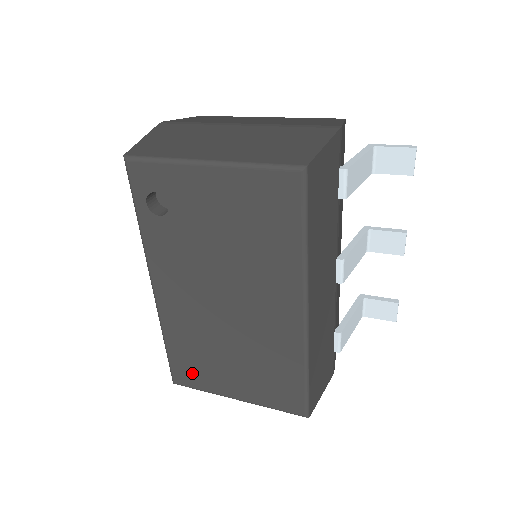
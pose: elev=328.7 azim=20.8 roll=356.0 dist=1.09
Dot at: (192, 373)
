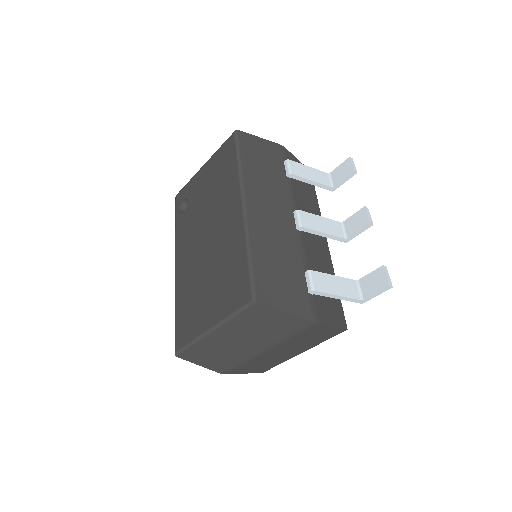
Dot at: (186, 327)
